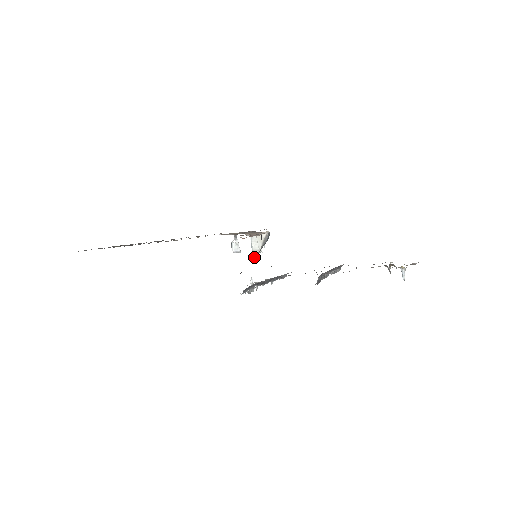
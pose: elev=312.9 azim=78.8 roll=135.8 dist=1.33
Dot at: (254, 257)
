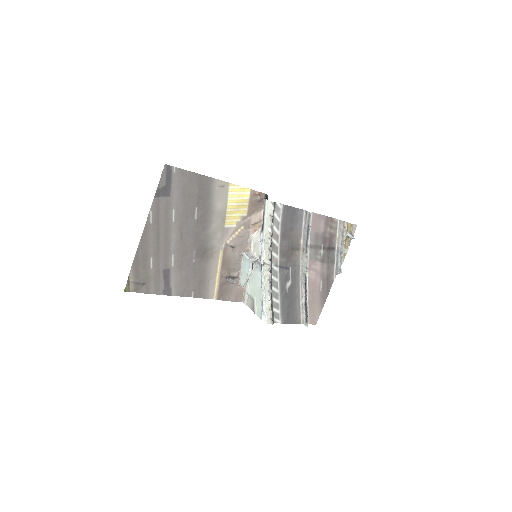
Dot at: (261, 233)
